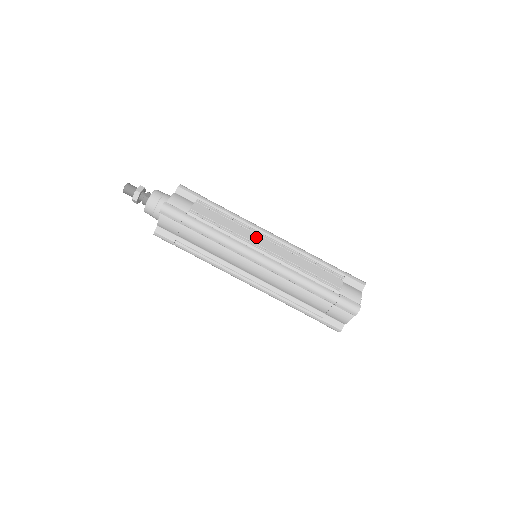
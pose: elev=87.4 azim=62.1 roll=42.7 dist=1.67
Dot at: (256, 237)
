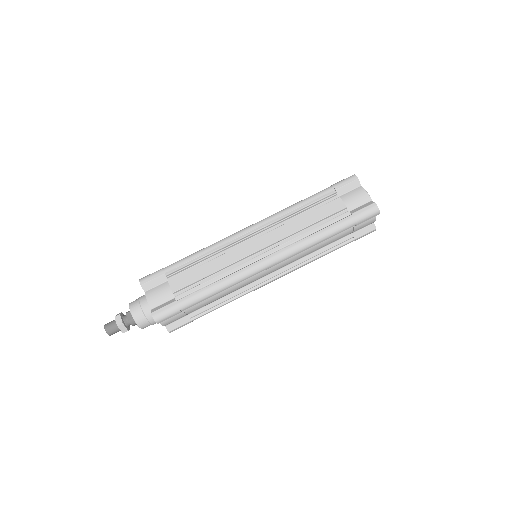
Dot at: (242, 249)
